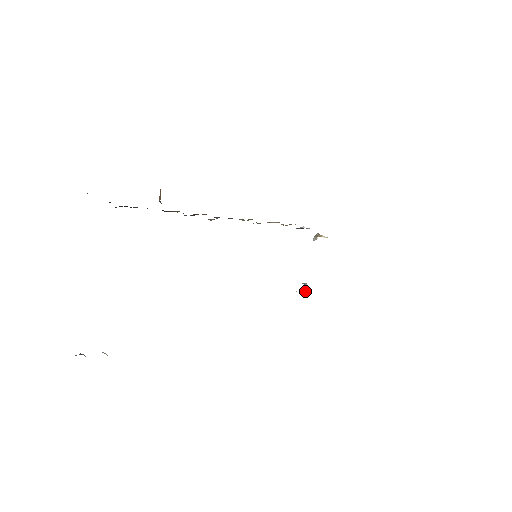
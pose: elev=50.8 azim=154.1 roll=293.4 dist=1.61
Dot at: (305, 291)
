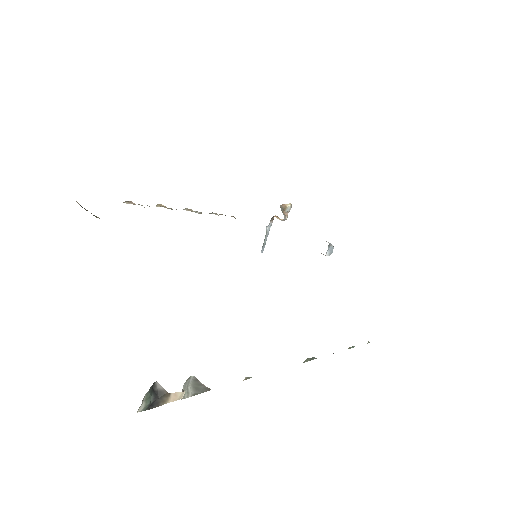
Dot at: (331, 246)
